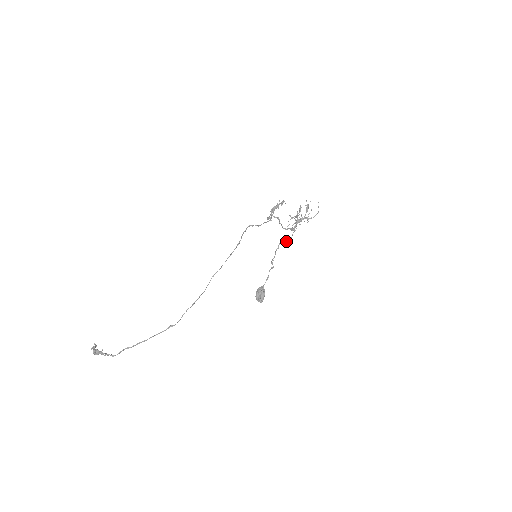
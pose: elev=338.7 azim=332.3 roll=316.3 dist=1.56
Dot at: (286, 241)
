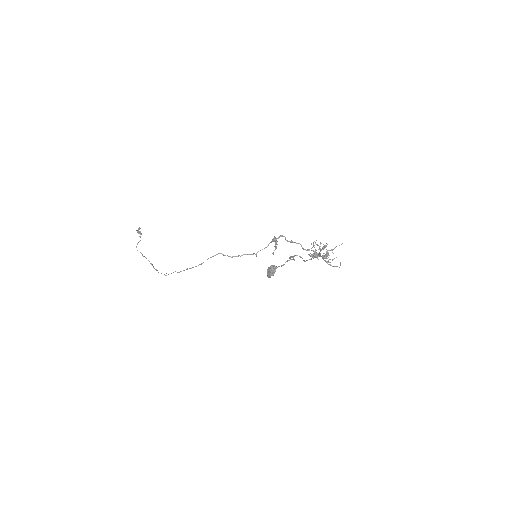
Dot at: (302, 258)
